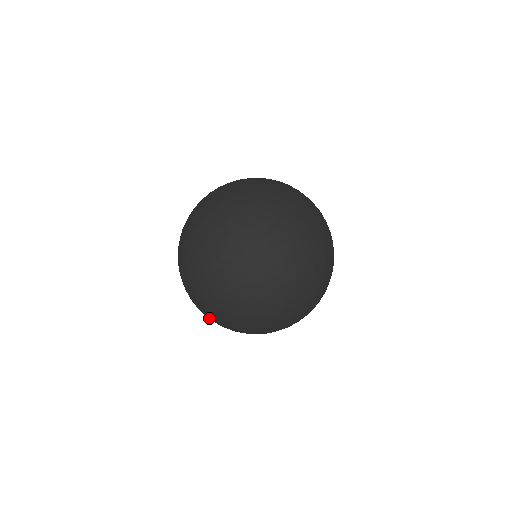
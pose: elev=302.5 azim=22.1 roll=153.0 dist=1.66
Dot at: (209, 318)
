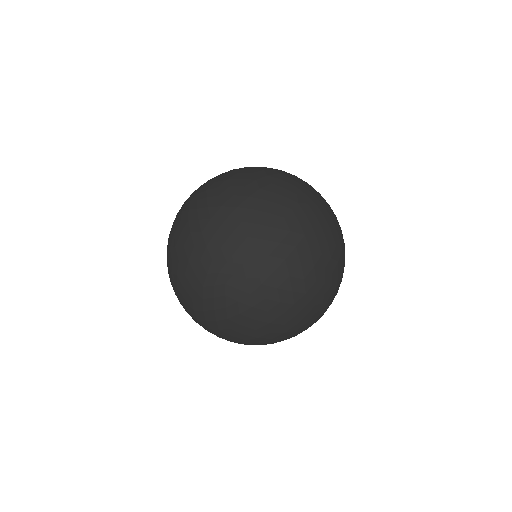
Dot at: occluded
